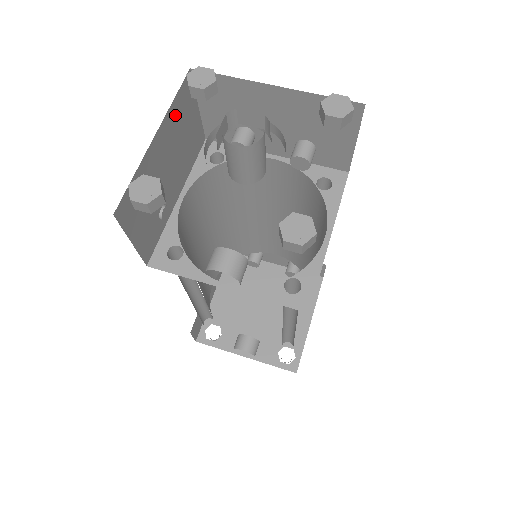
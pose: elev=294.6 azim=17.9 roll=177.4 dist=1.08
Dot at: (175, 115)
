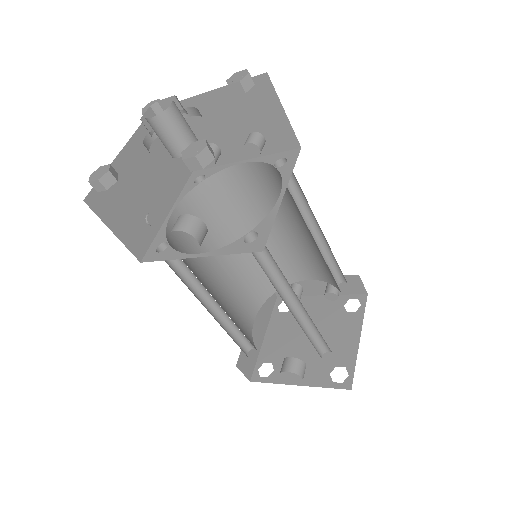
Dot at: occluded
